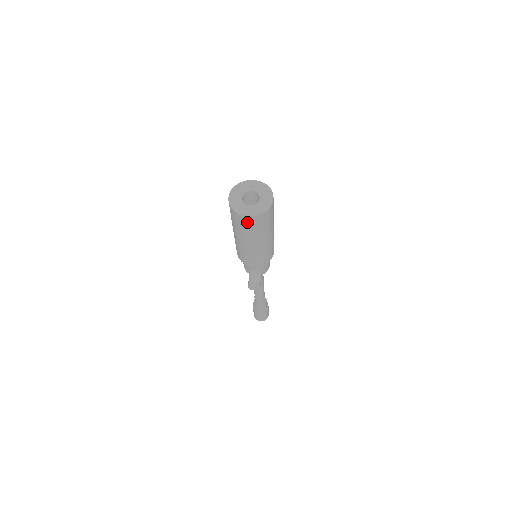
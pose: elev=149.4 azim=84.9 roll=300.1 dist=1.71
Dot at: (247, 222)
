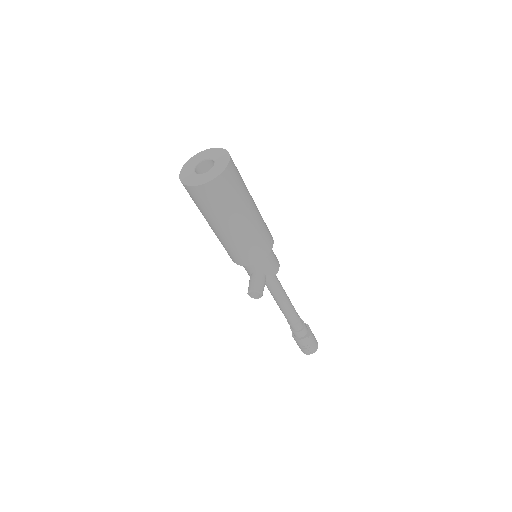
Dot at: (201, 195)
